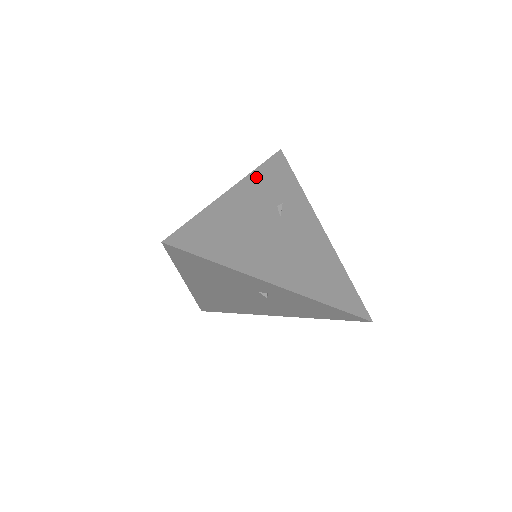
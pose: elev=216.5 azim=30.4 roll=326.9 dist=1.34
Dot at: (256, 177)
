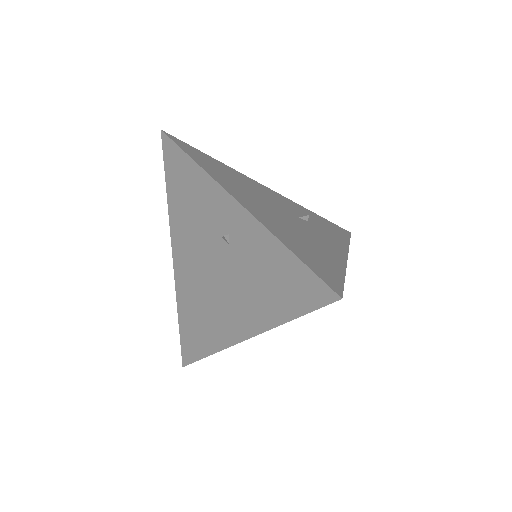
Dot at: (300, 207)
